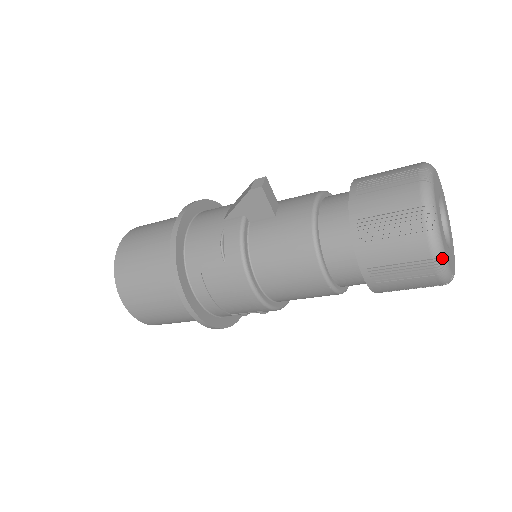
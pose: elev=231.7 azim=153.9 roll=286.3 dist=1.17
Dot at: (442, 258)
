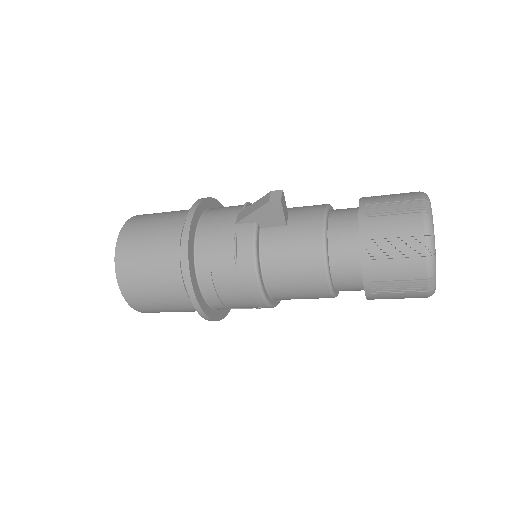
Dot at: (434, 279)
